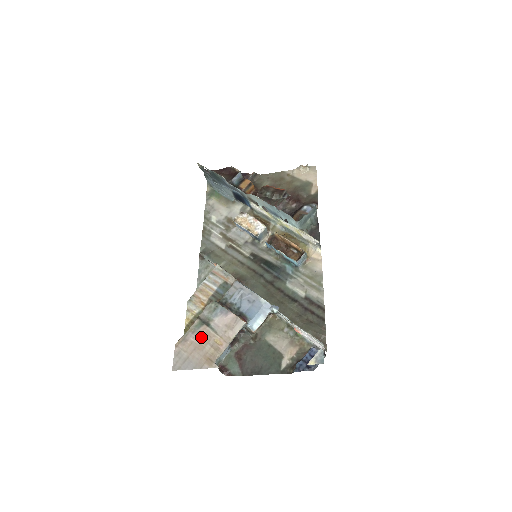
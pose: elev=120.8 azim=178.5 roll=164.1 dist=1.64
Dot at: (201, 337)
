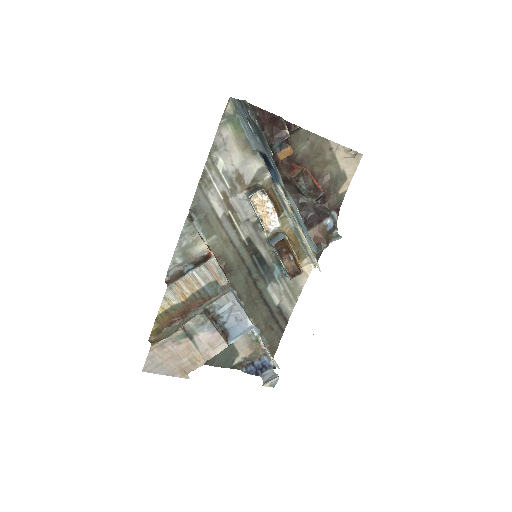
Dot at: (181, 348)
